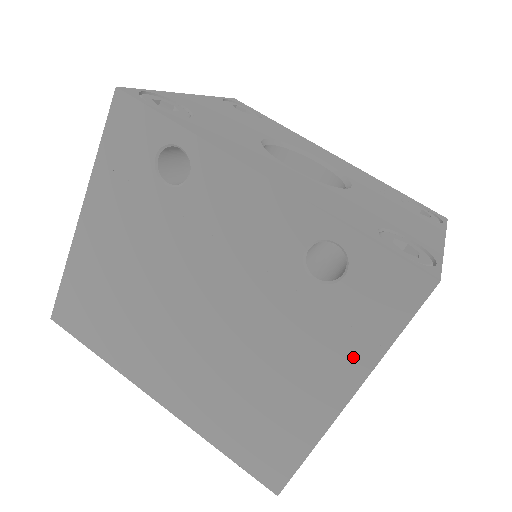
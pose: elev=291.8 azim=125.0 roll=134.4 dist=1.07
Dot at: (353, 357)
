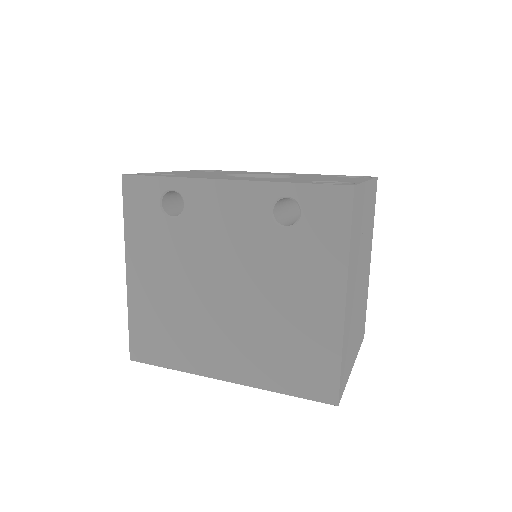
Dot at: (332, 265)
